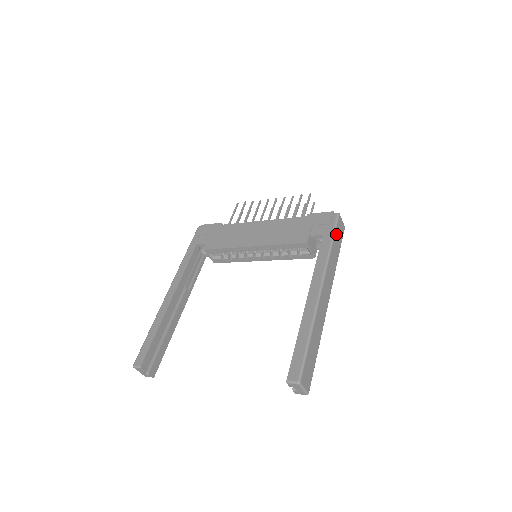
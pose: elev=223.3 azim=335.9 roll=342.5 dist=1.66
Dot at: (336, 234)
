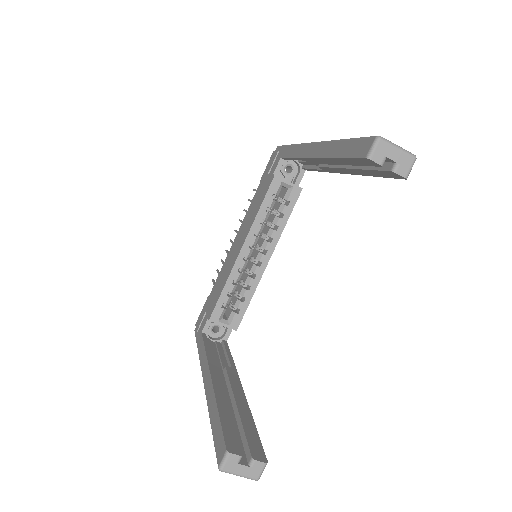
Dot at: occluded
